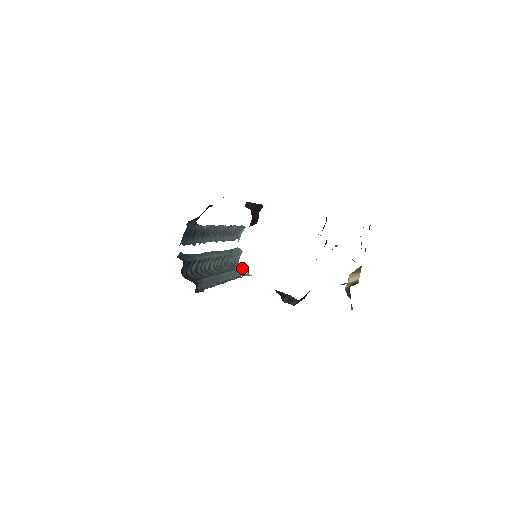
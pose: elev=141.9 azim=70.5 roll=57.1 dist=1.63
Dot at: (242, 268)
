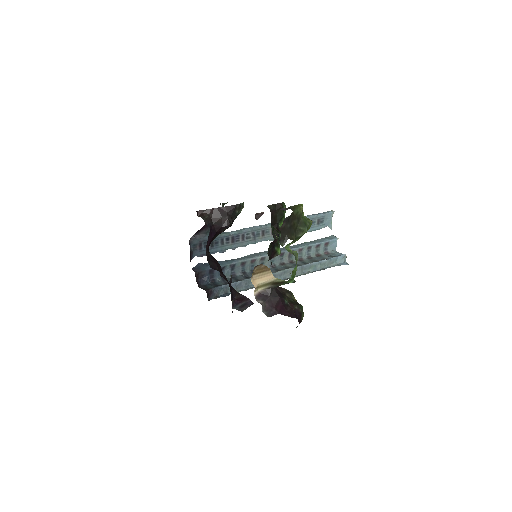
Dot at: (328, 259)
